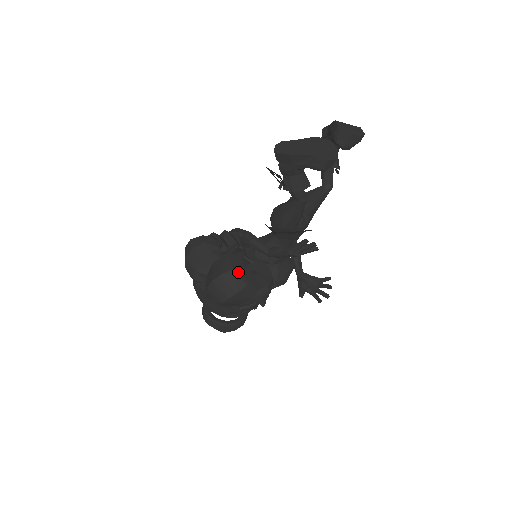
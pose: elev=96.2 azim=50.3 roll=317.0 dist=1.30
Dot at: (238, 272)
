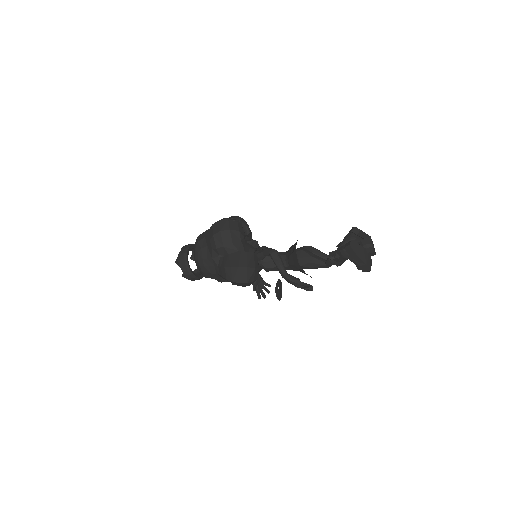
Dot at: (256, 271)
